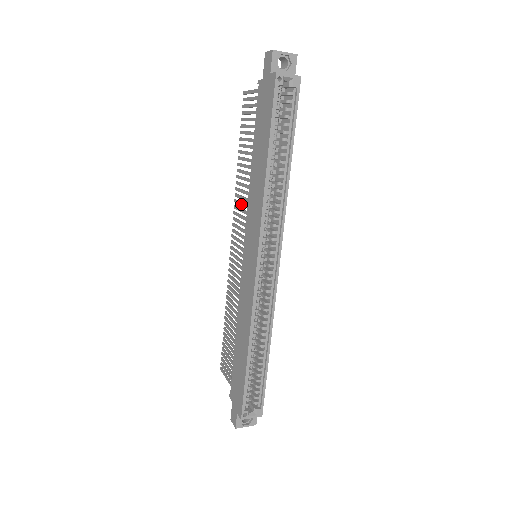
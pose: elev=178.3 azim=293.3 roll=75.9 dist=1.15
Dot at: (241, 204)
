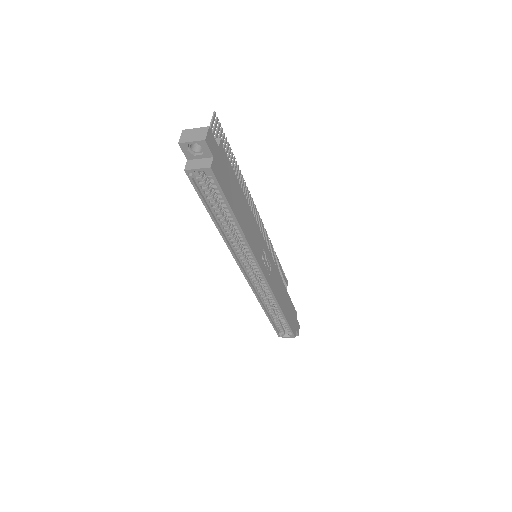
Dot at: occluded
